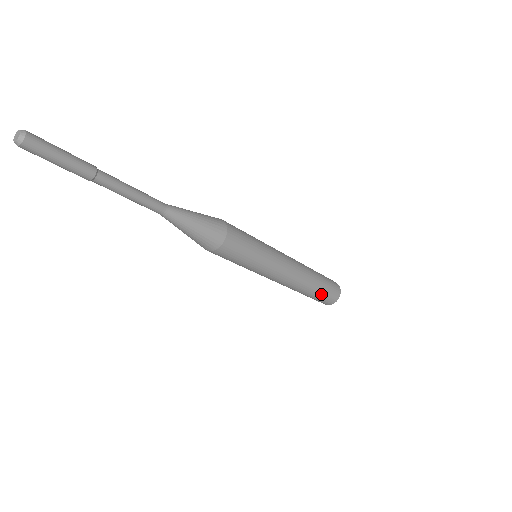
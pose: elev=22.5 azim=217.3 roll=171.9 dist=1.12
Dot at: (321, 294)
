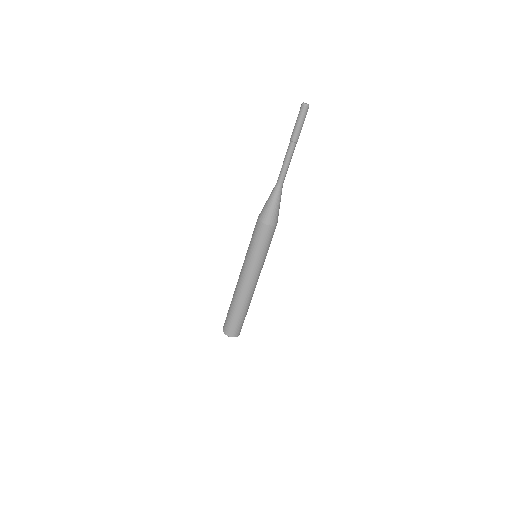
Dot at: (240, 320)
